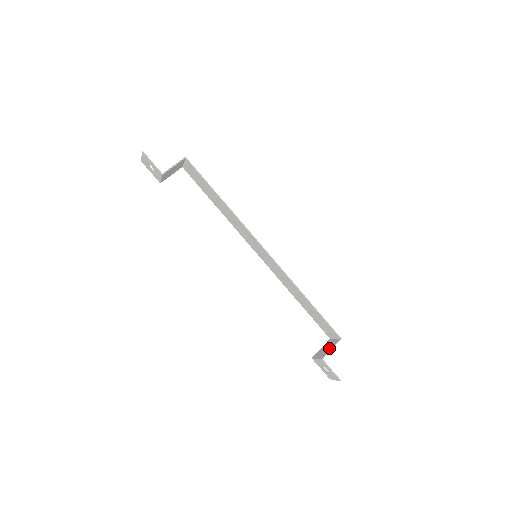
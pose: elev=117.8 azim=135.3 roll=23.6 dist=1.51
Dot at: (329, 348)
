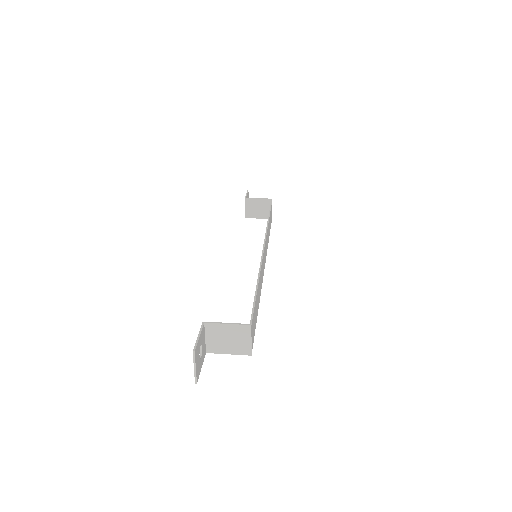
Dot at: (227, 327)
